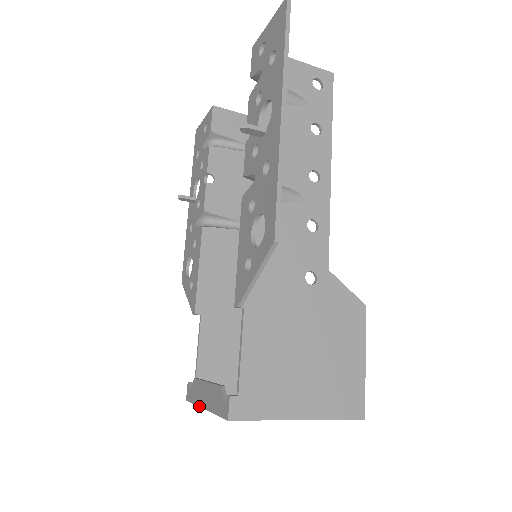
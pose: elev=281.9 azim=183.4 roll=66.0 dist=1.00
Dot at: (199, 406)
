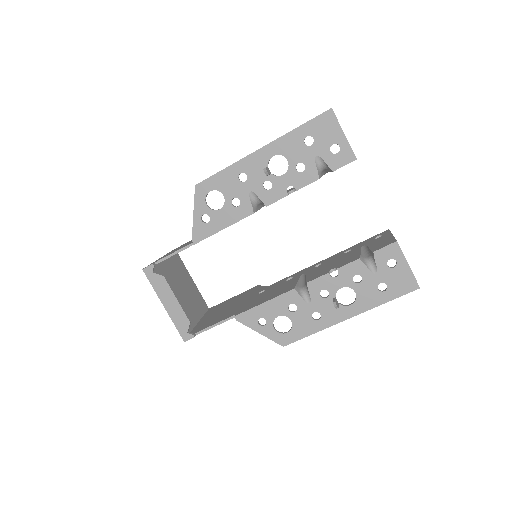
Dot at: (159, 297)
